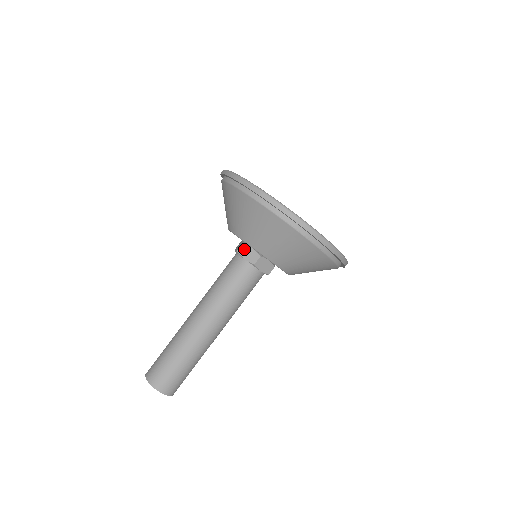
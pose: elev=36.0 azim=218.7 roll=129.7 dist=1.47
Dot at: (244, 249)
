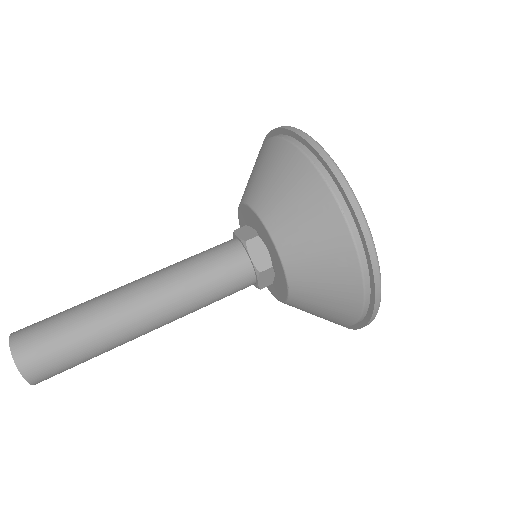
Dot at: (243, 229)
